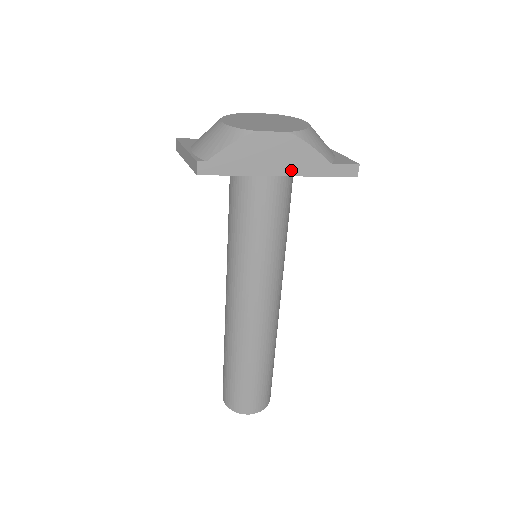
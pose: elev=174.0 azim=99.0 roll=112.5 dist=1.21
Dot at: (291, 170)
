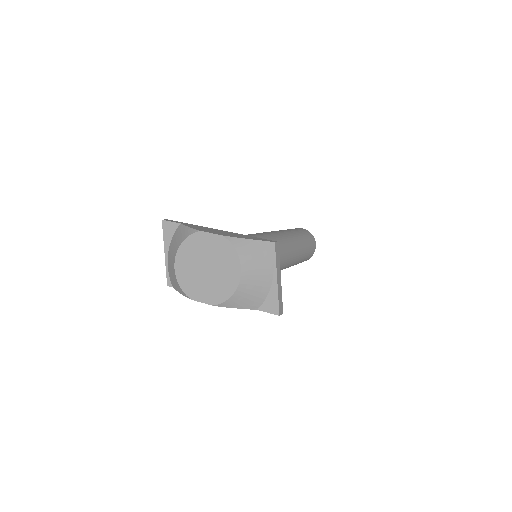
Dot at: occluded
